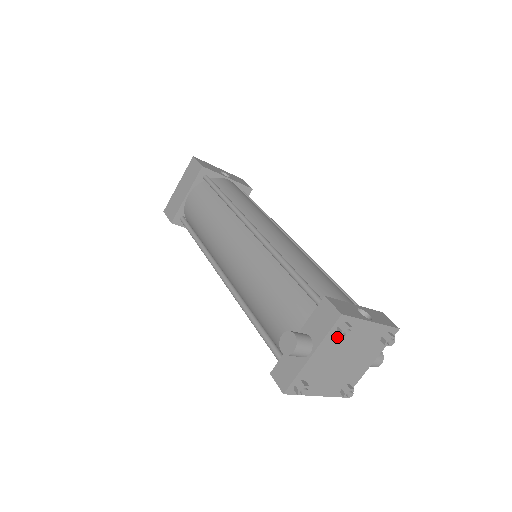
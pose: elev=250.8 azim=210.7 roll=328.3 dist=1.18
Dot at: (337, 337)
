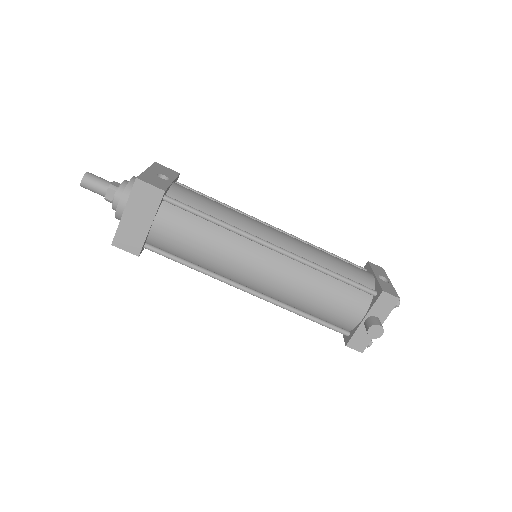
Dot at: occluded
